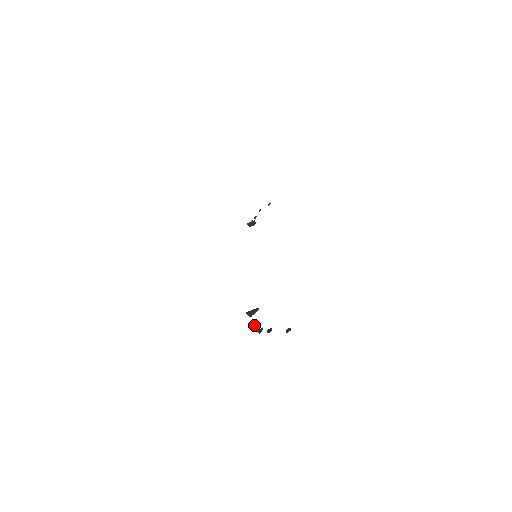
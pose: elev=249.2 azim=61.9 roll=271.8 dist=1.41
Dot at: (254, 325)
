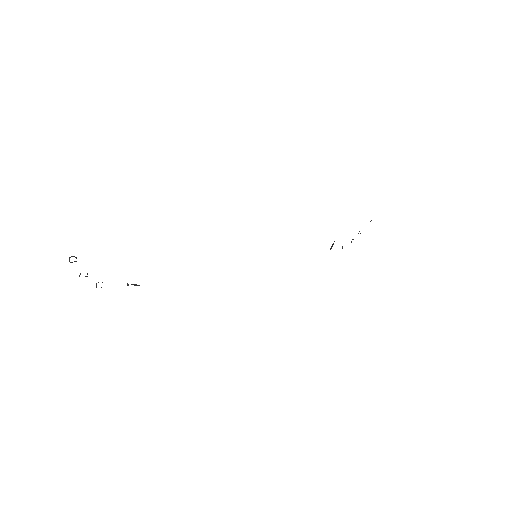
Dot at: occluded
